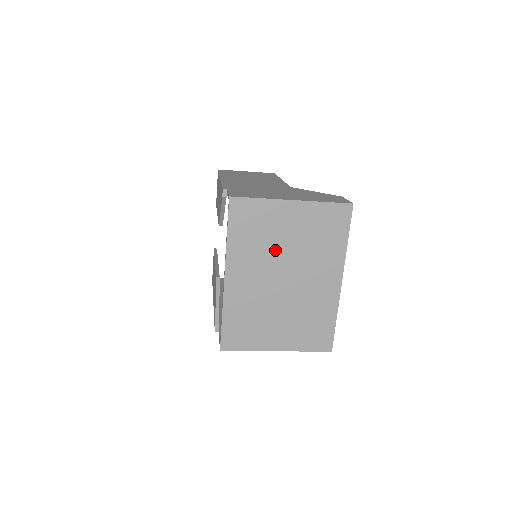
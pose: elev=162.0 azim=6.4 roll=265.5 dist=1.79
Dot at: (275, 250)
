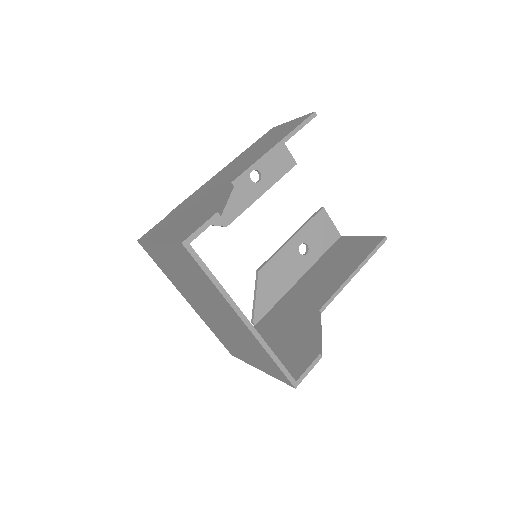
Dot at: (187, 284)
